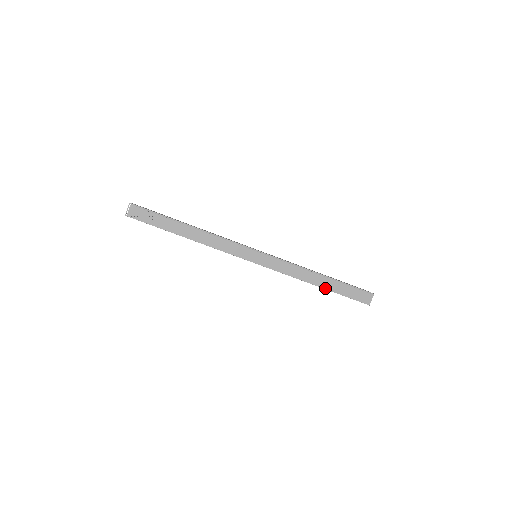
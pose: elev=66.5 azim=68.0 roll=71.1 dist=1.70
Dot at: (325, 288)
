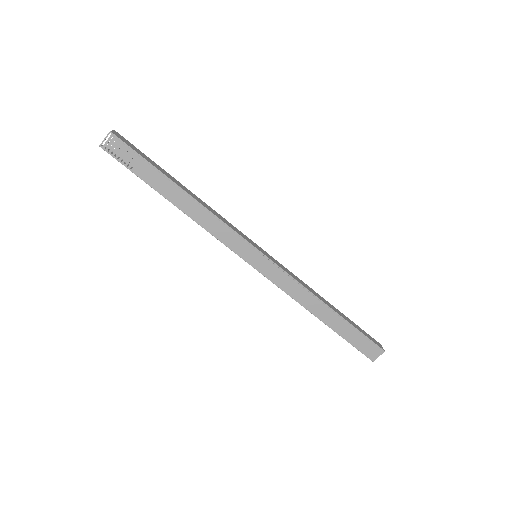
Dot at: (327, 324)
